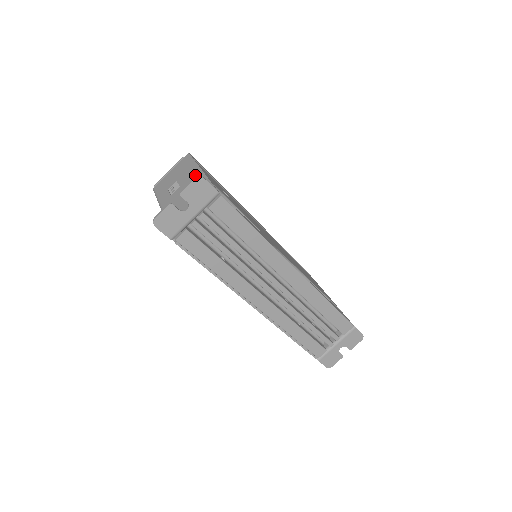
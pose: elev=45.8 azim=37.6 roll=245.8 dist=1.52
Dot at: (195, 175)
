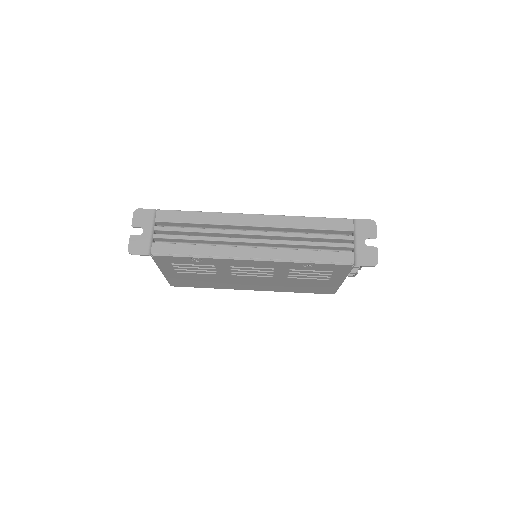
Dot at: occluded
